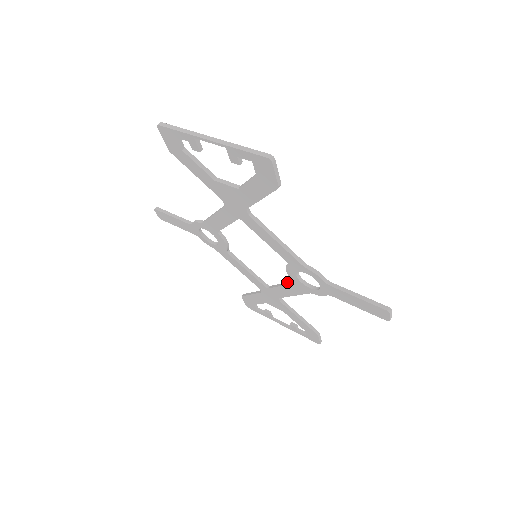
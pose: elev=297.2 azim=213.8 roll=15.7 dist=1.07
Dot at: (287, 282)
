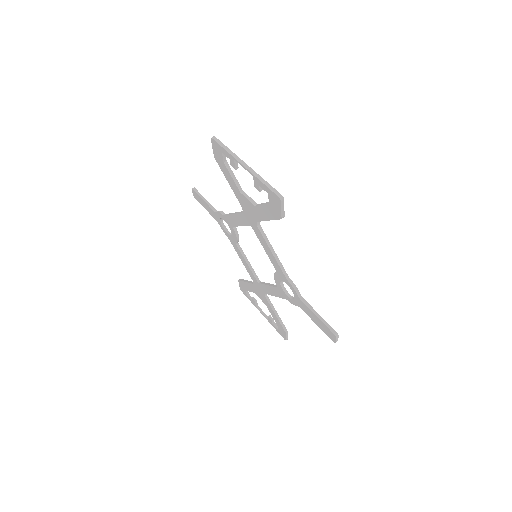
Dot at: (273, 284)
